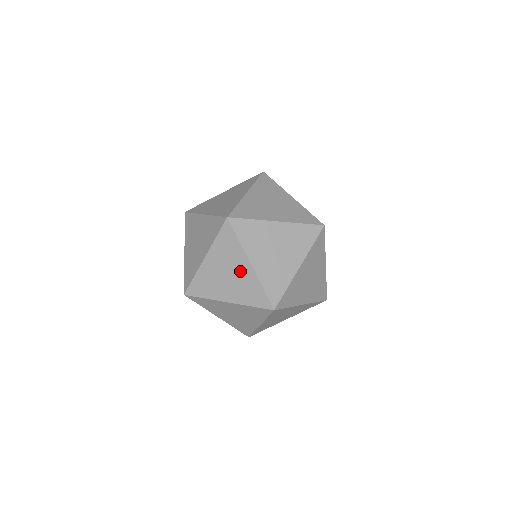
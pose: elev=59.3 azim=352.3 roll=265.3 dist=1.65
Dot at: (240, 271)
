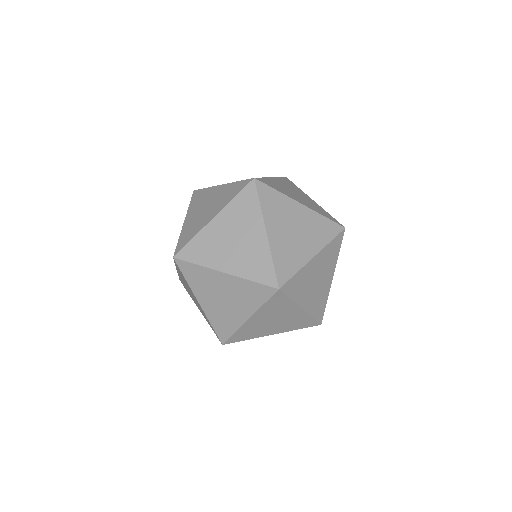
Dot at: (225, 286)
